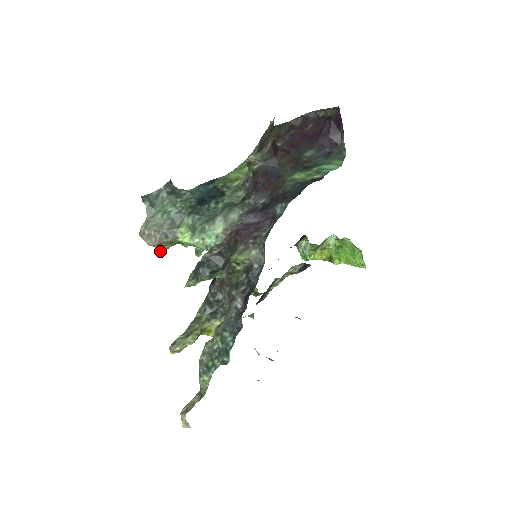
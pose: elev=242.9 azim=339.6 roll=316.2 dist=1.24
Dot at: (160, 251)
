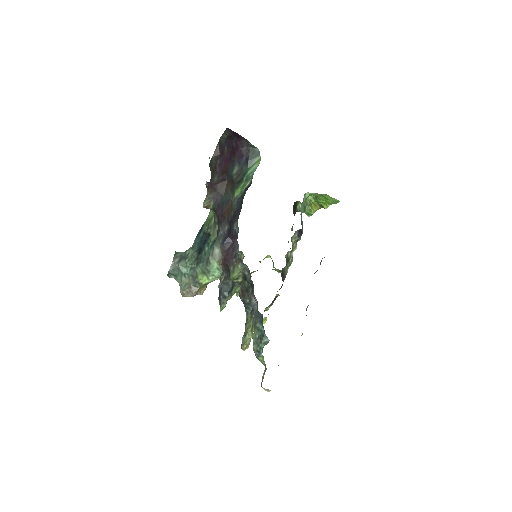
Dot at: occluded
